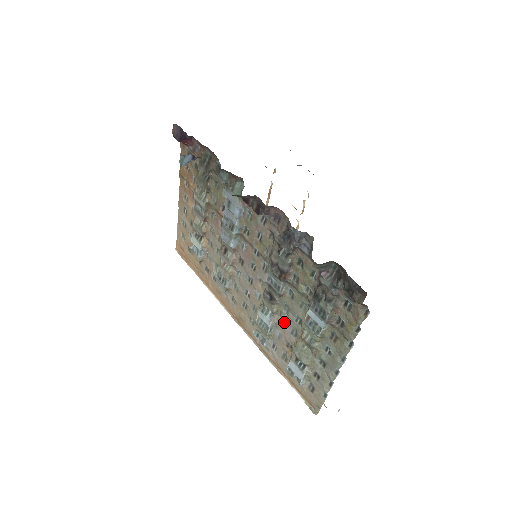
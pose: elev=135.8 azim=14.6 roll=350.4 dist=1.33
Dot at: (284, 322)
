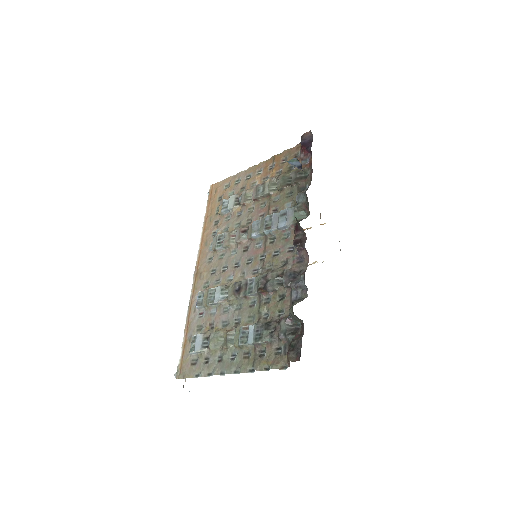
Dot at: (227, 311)
